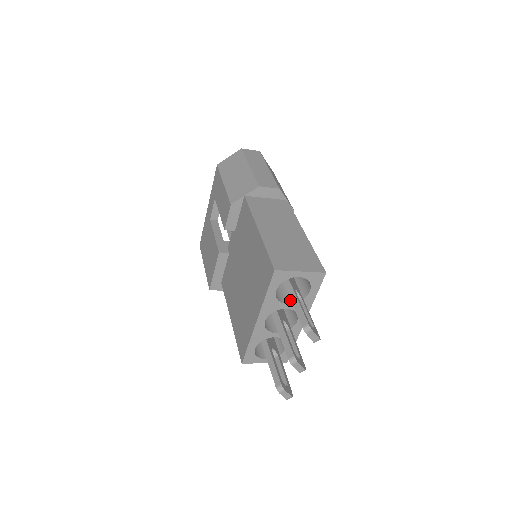
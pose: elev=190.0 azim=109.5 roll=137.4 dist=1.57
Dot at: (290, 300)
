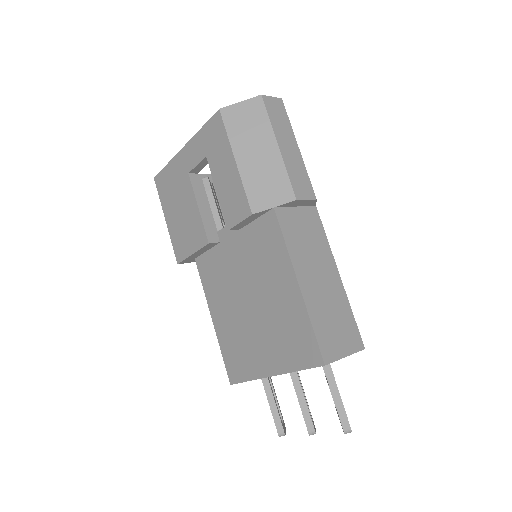
Dot at: occluded
